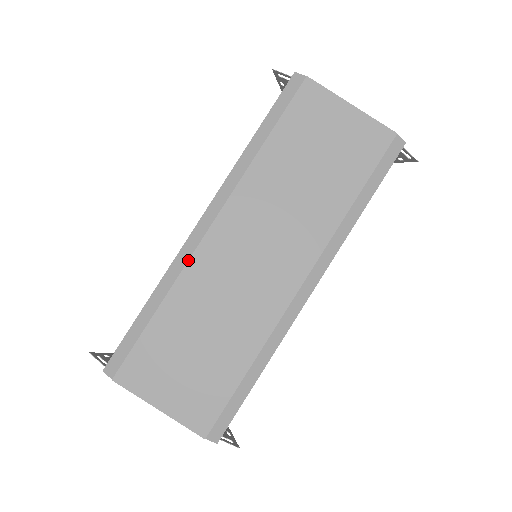
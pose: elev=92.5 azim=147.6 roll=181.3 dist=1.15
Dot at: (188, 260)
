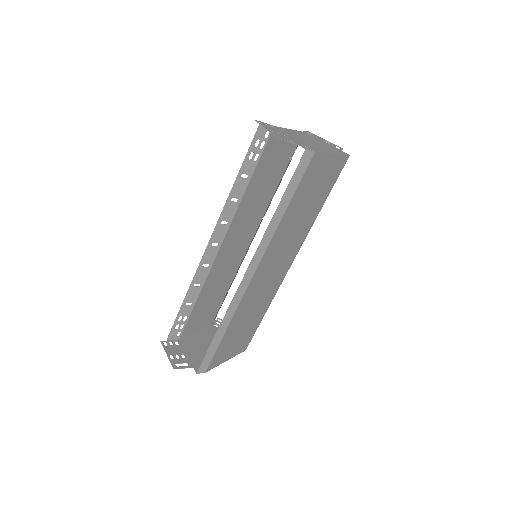
Dot at: (241, 300)
